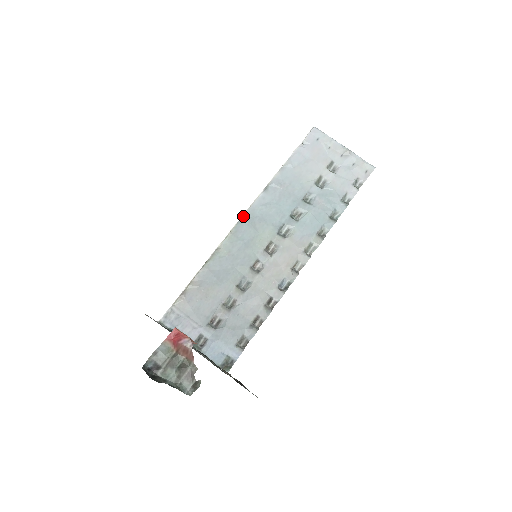
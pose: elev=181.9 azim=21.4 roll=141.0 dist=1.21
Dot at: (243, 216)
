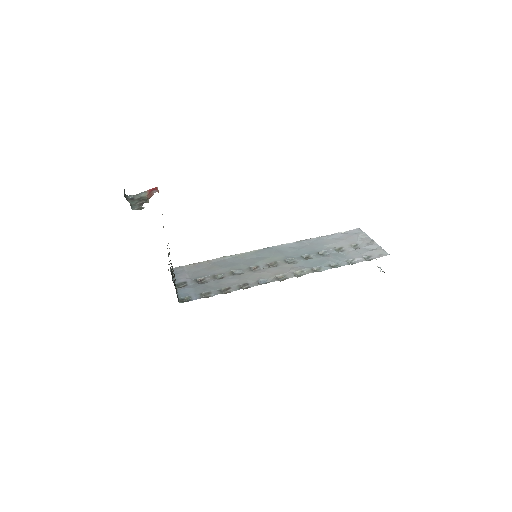
Dot at: (270, 247)
